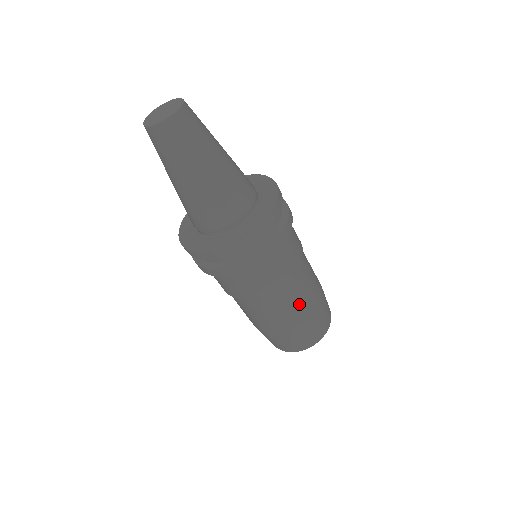
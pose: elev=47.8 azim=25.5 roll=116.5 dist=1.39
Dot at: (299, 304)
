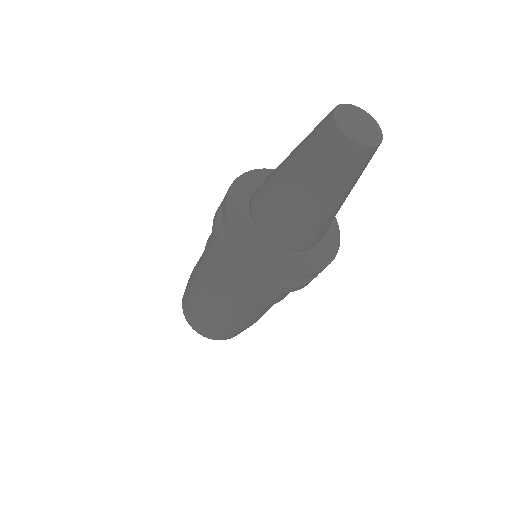
Dot at: (265, 312)
